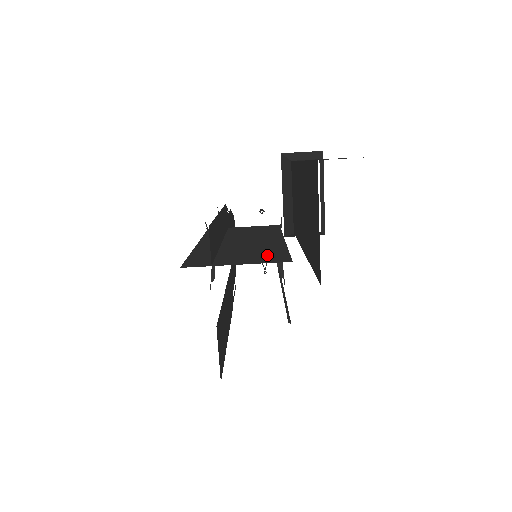
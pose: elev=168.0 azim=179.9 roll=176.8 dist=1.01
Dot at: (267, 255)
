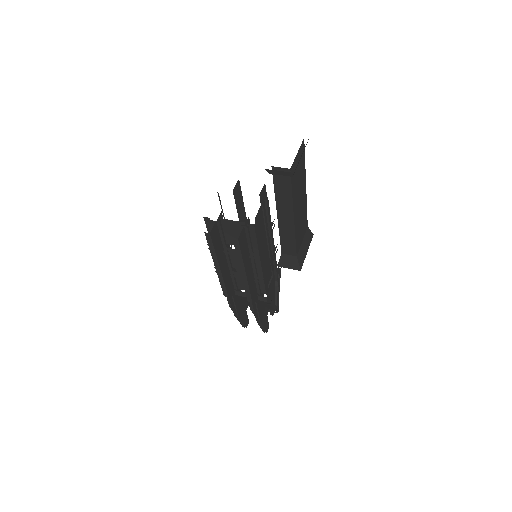
Dot at: occluded
